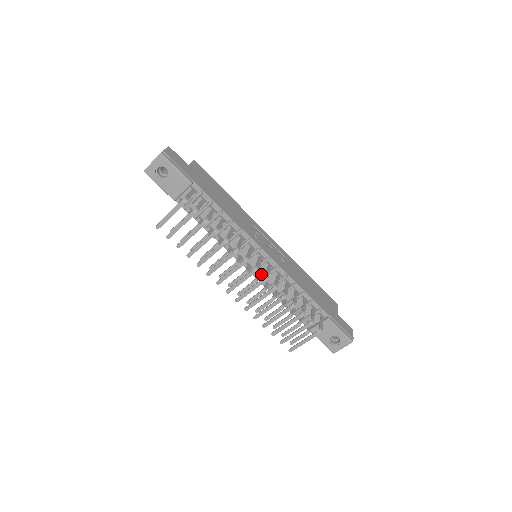
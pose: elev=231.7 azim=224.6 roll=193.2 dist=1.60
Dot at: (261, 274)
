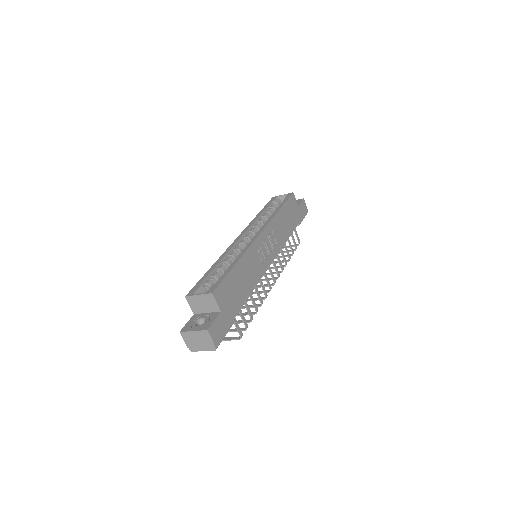
Dot at: occluded
